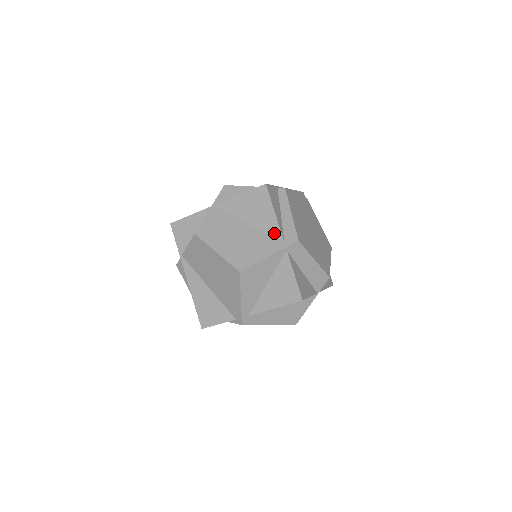
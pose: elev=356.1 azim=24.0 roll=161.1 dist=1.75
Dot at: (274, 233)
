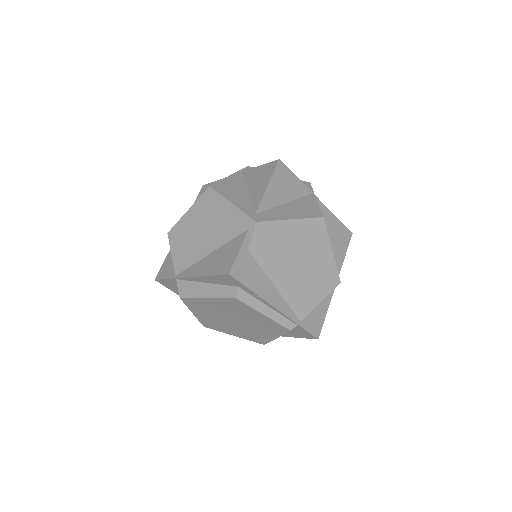
Dot at: occluded
